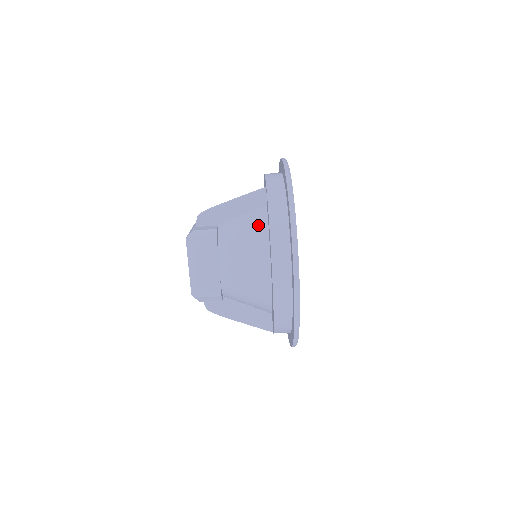
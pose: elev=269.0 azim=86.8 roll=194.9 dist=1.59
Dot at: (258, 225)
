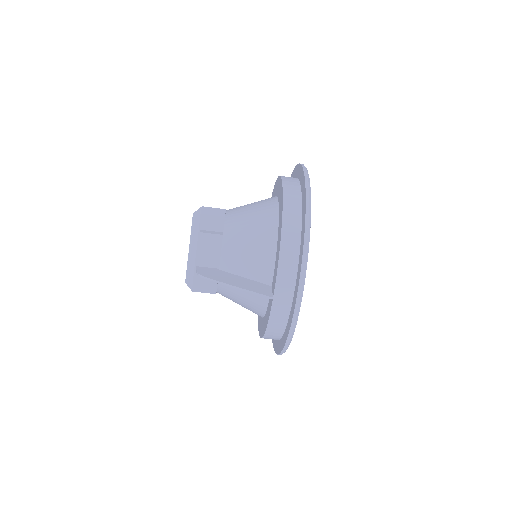
Dot at: (258, 302)
